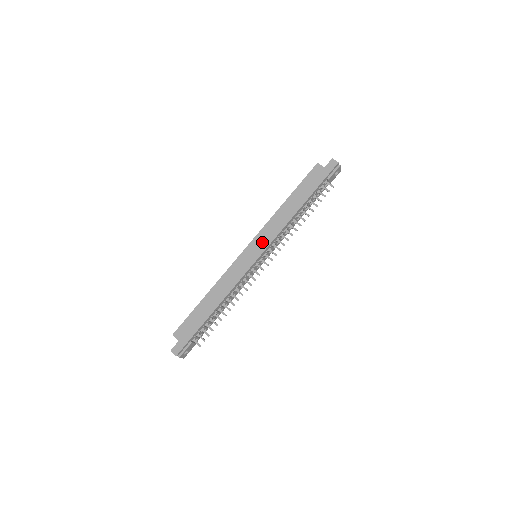
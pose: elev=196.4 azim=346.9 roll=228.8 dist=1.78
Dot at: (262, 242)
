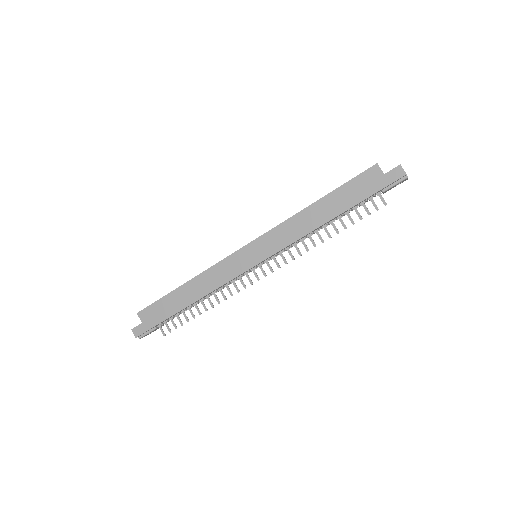
Dot at: (266, 247)
